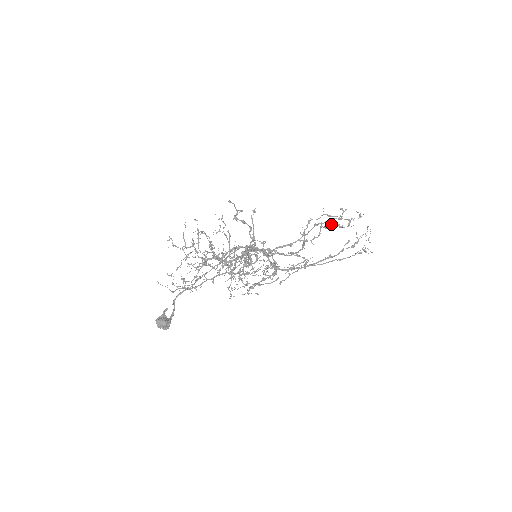
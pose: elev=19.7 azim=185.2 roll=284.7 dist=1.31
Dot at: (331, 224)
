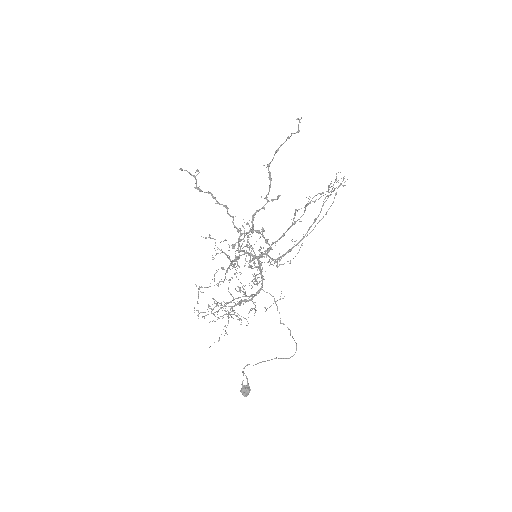
Dot at: (313, 197)
